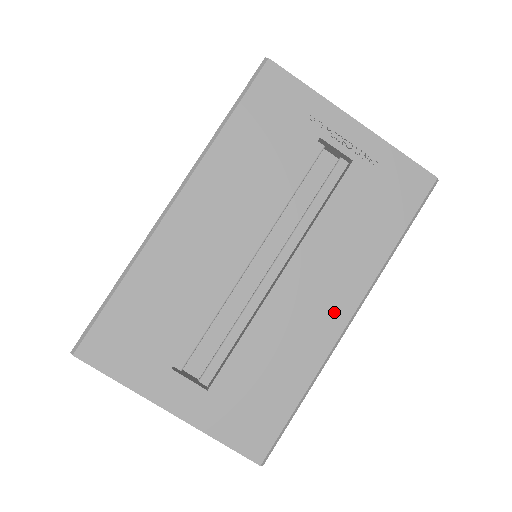
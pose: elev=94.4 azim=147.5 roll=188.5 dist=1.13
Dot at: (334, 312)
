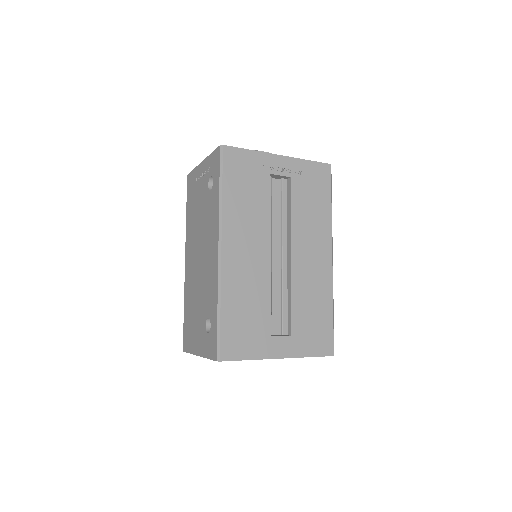
Dot at: (324, 259)
